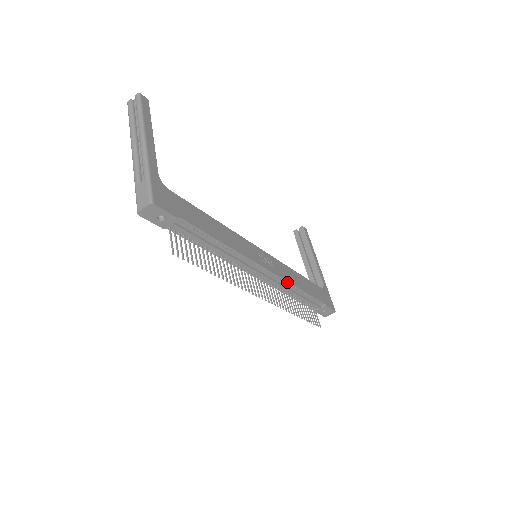
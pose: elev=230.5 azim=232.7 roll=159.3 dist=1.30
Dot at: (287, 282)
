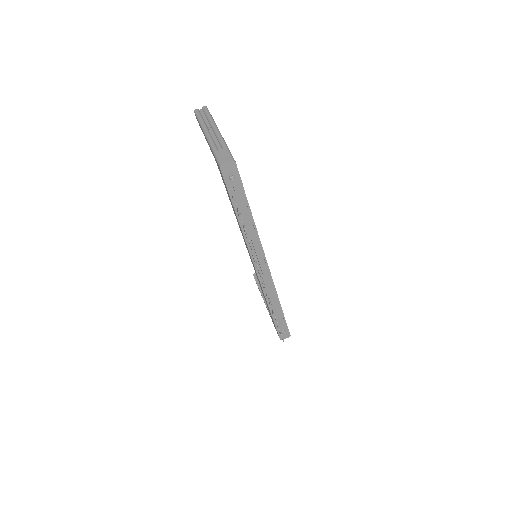
Dot at: (273, 285)
